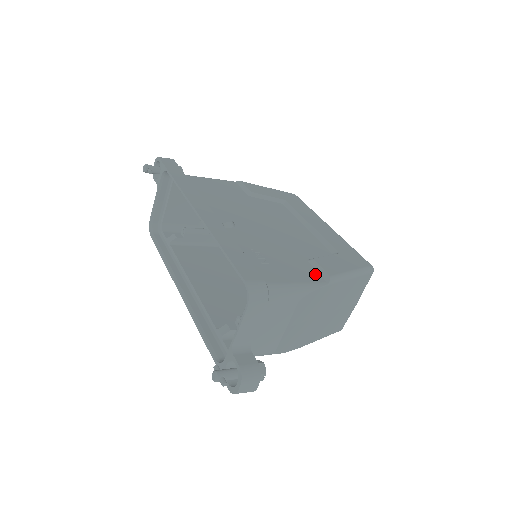
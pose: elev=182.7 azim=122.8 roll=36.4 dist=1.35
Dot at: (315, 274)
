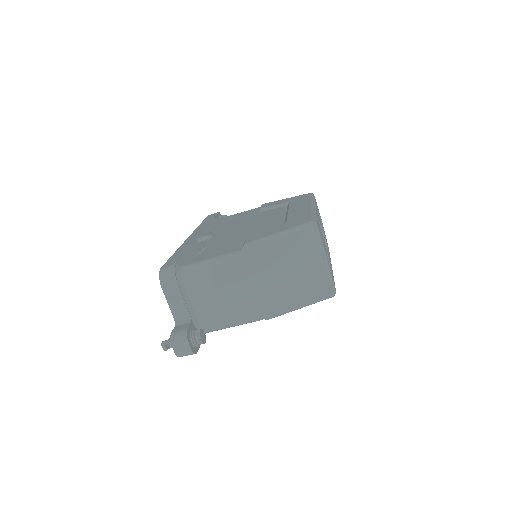
Dot at: (238, 247)
